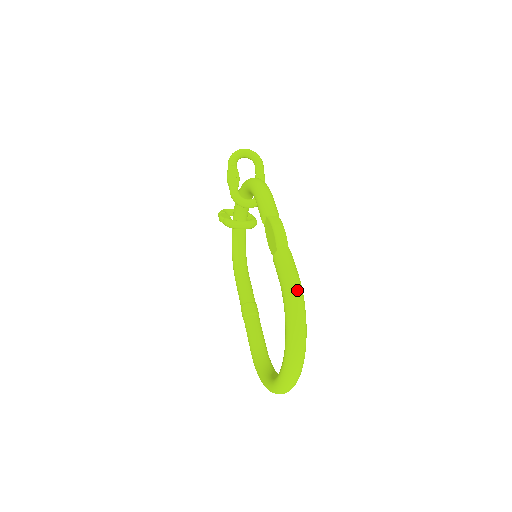
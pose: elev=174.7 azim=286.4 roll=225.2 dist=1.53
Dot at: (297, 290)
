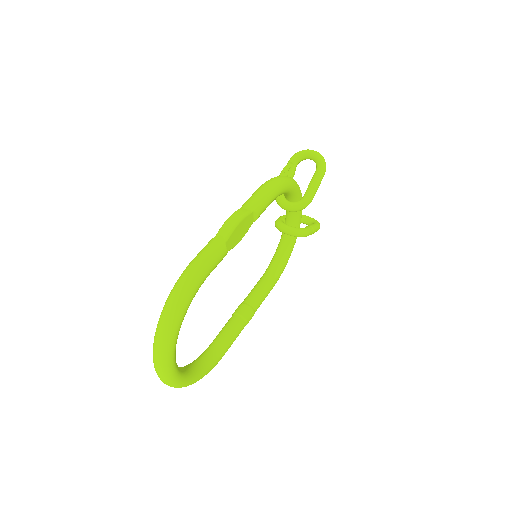
Dot at: (187, 278)
